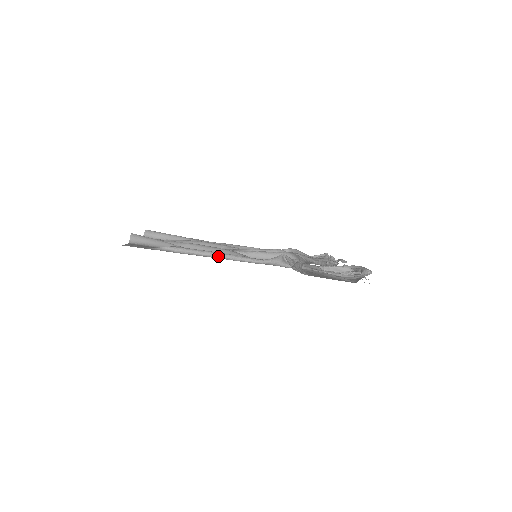
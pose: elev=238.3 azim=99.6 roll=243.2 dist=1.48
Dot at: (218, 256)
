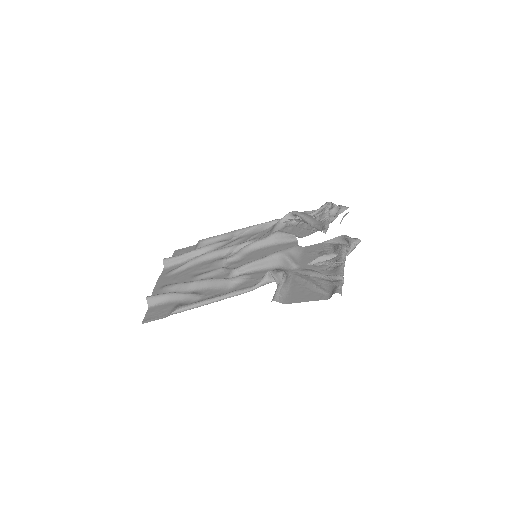
Dot at: (215, 301)
